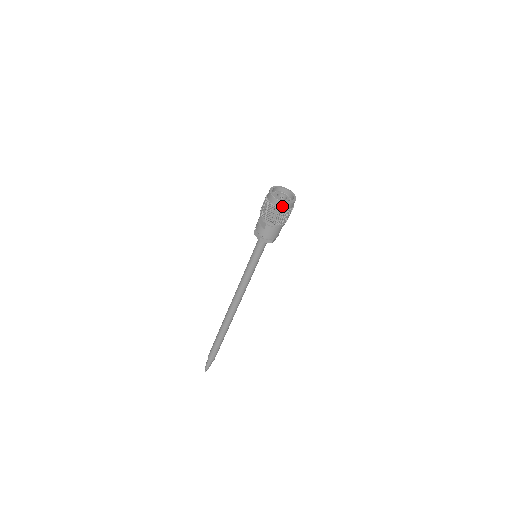
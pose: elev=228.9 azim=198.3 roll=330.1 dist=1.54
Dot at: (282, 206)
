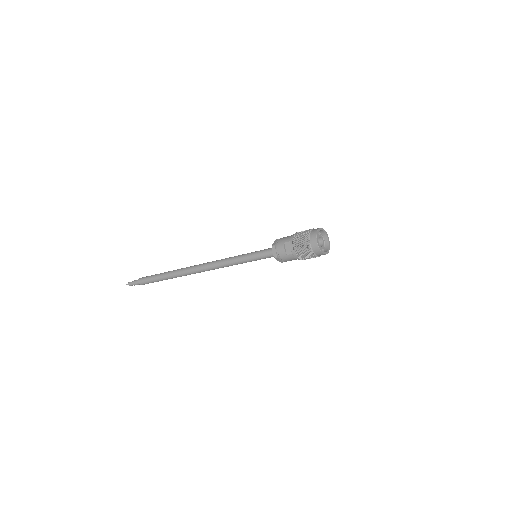
Dot at: (318, 254)
